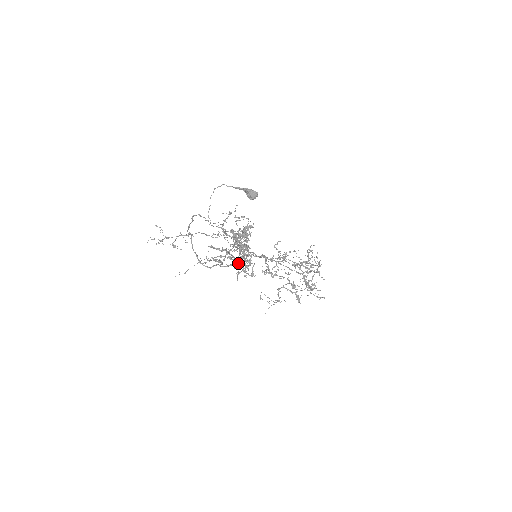
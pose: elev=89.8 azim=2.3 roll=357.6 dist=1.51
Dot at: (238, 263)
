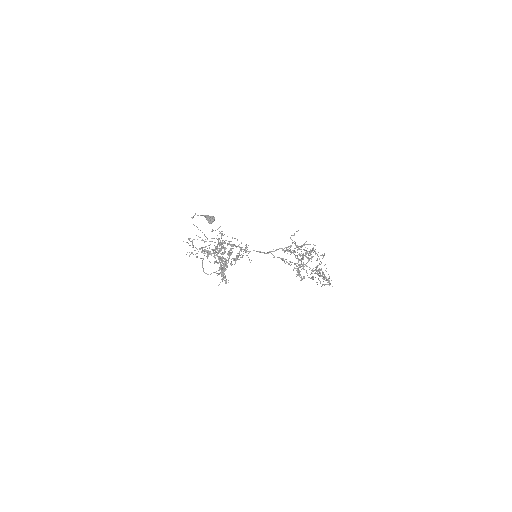
Dot at: occluded
